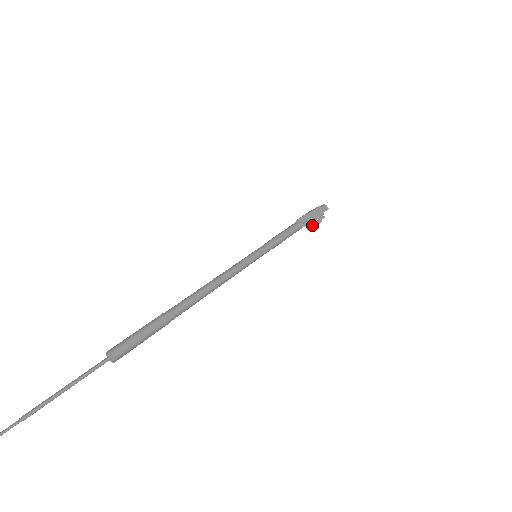
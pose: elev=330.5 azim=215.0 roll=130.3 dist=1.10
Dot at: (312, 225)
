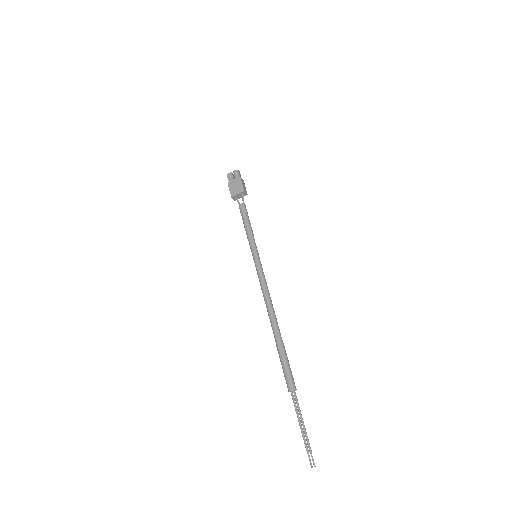
Dot at: occluded
